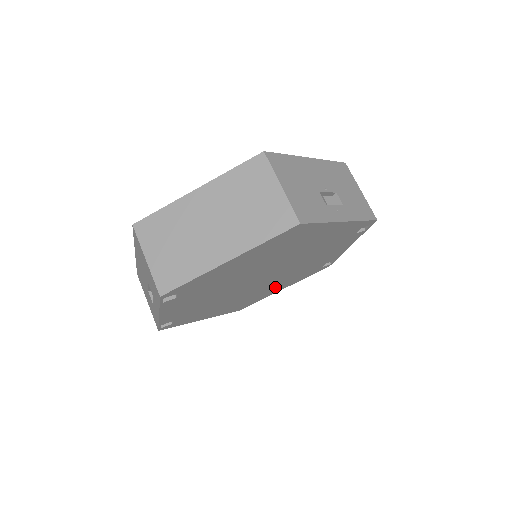
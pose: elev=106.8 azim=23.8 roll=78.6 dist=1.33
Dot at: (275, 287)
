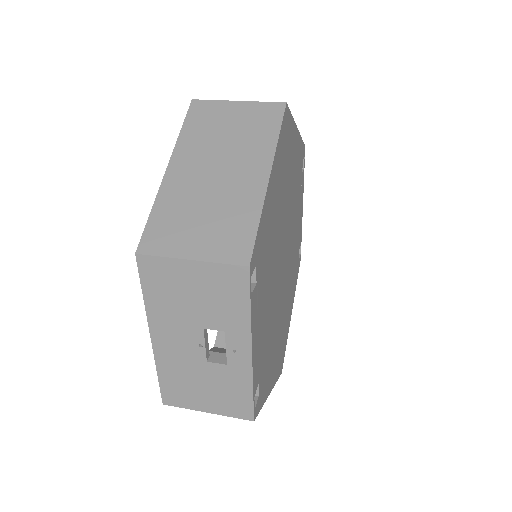
Dot at: (288, 304)
